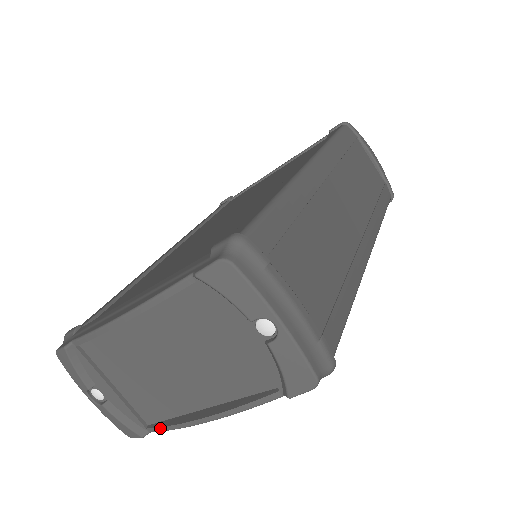
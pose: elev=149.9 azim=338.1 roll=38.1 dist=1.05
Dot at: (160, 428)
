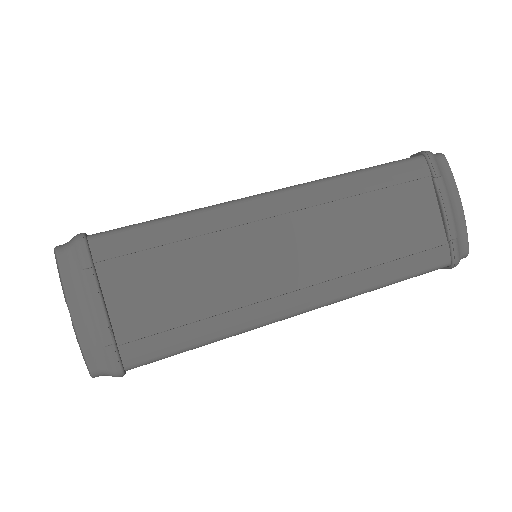
Dot at: occluded
